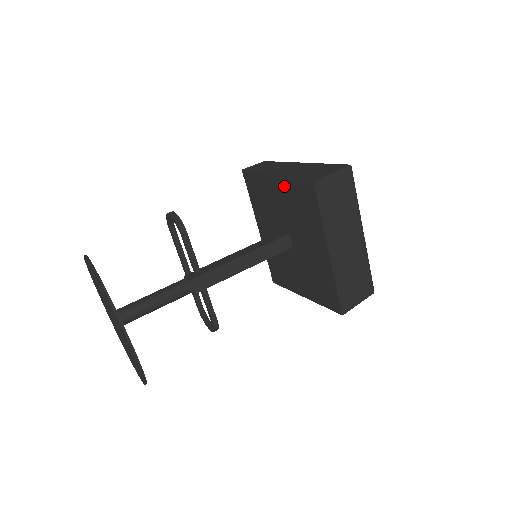
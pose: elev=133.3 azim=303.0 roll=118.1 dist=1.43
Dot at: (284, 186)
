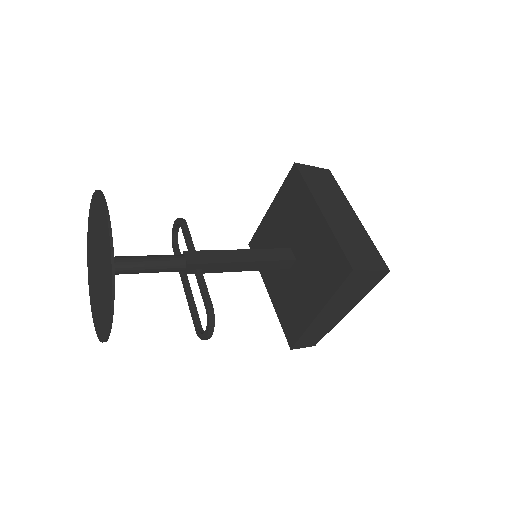
Dot at: (278, 203)
